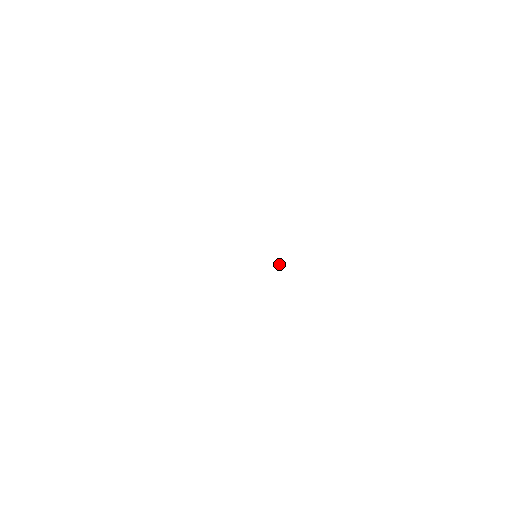
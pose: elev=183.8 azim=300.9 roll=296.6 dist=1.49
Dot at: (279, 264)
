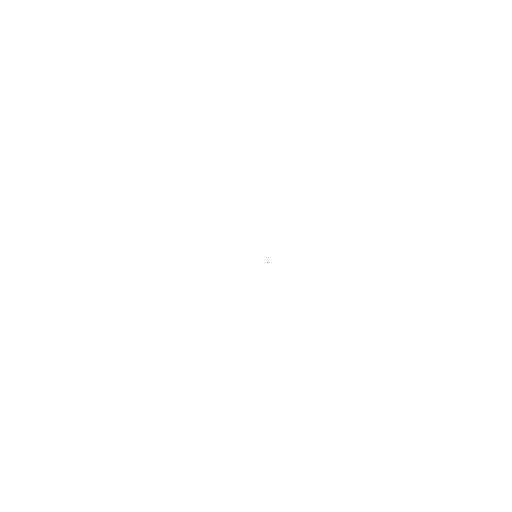
Dot at: occluded
